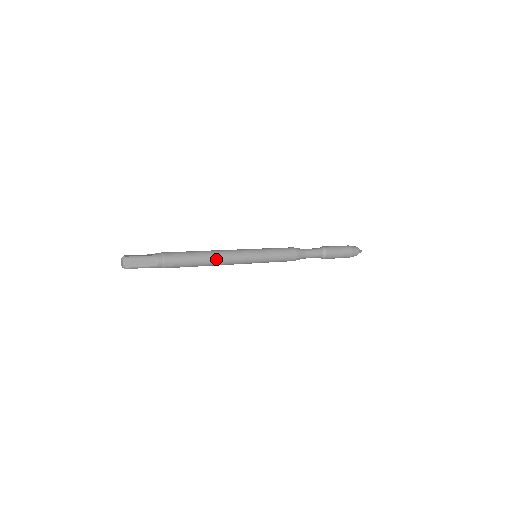
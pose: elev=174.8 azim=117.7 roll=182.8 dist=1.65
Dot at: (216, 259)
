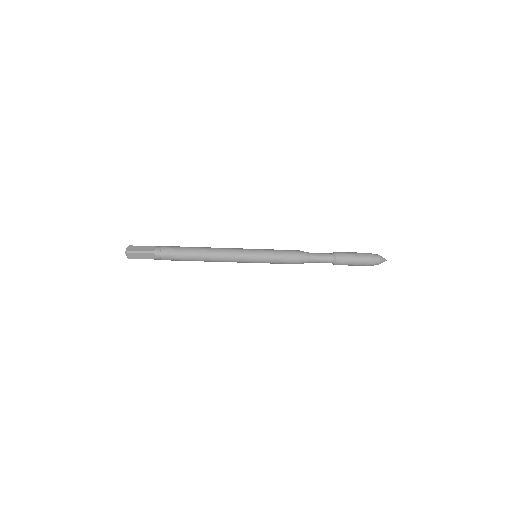
Dot at: (211, 249)
